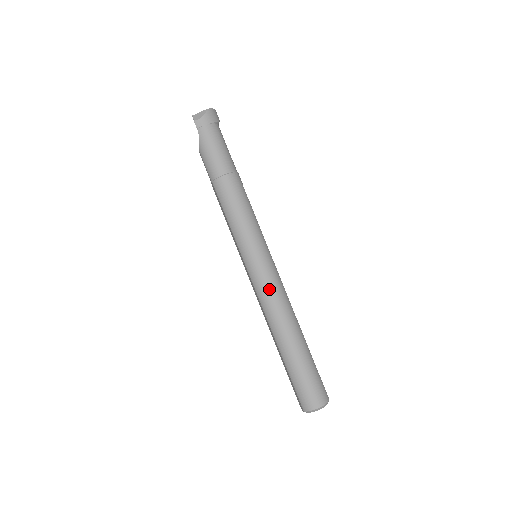
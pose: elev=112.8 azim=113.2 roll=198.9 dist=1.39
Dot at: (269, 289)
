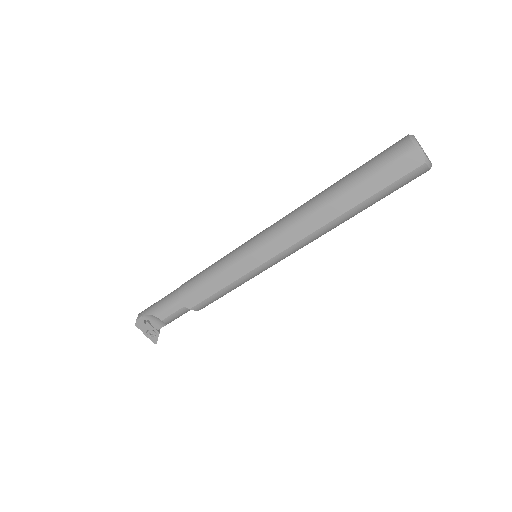
Dot at: (276, 223)
